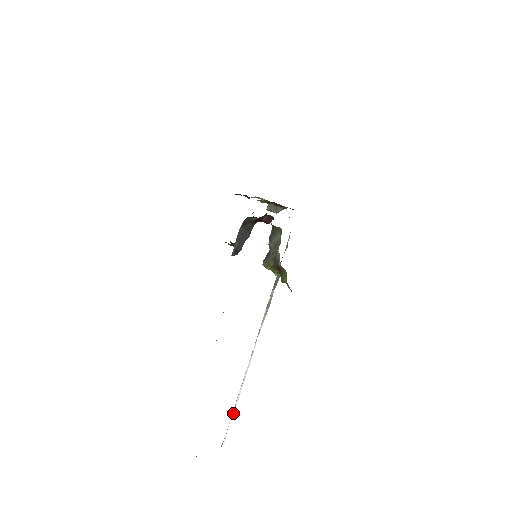
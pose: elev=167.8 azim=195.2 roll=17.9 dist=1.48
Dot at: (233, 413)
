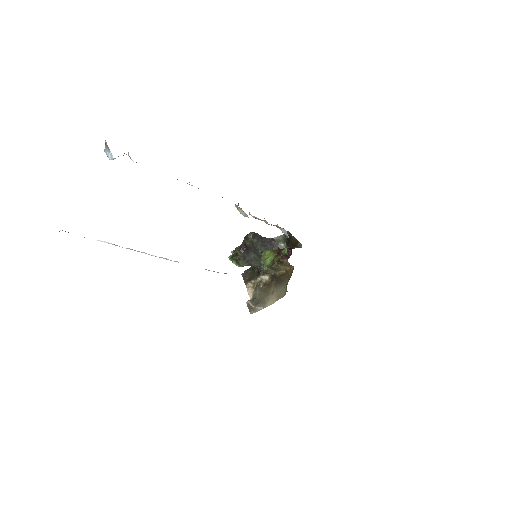
Dot at: (115, 245)
